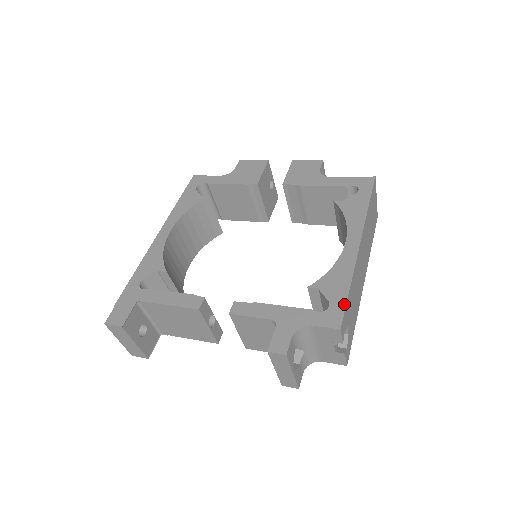
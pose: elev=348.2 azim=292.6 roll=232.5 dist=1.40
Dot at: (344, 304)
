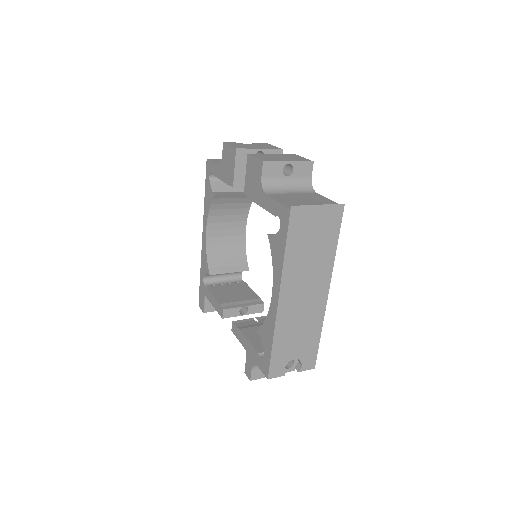
Dot at: (269, 360)
